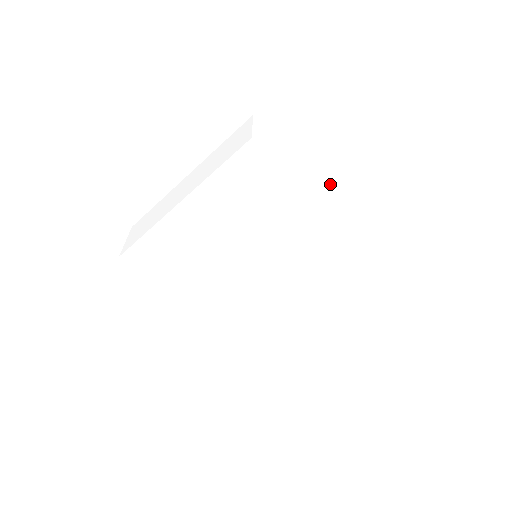
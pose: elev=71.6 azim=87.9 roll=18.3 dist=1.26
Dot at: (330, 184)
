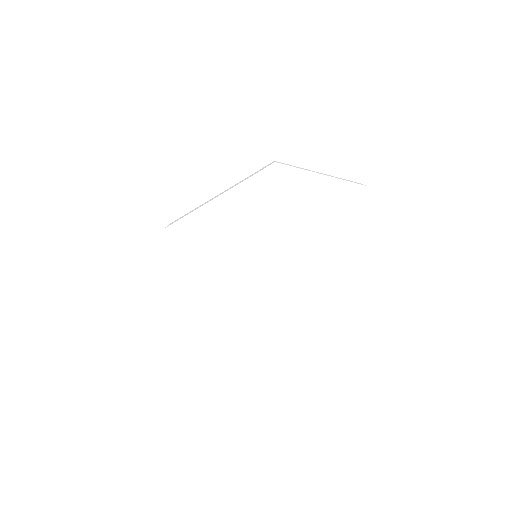
Dot at: (317, 204)
